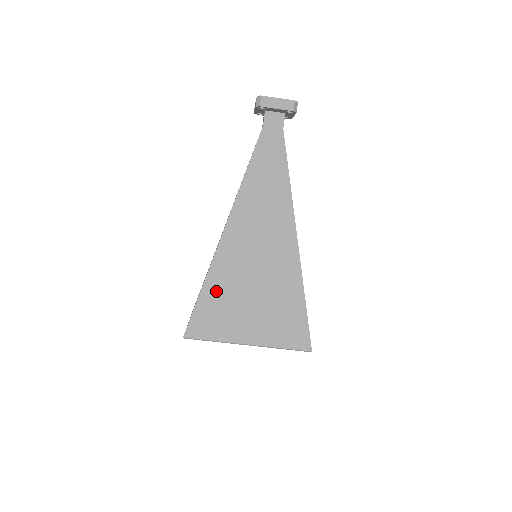
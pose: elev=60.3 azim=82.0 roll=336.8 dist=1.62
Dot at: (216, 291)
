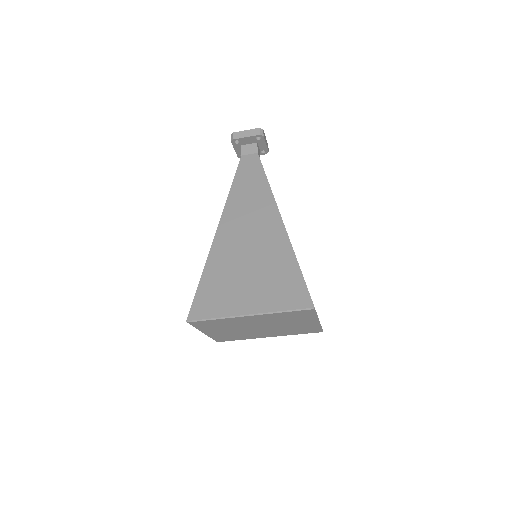
Dot at: (214, 276)
